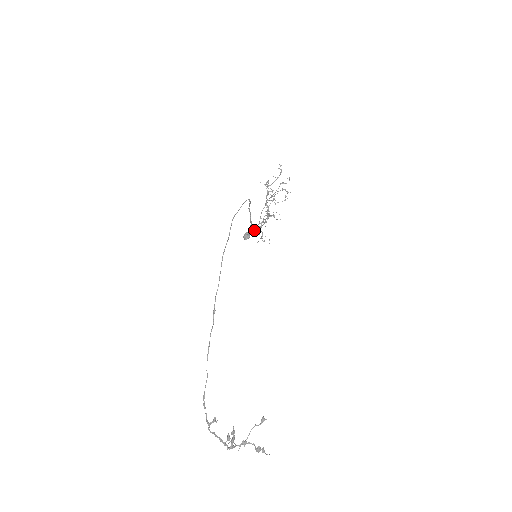
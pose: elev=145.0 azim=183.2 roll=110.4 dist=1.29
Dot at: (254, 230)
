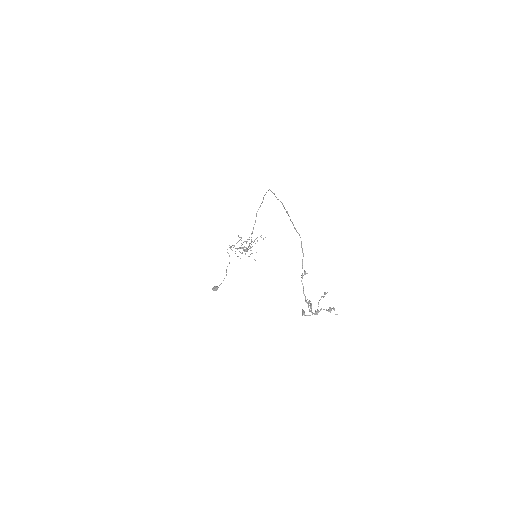
Dot at: occluded
